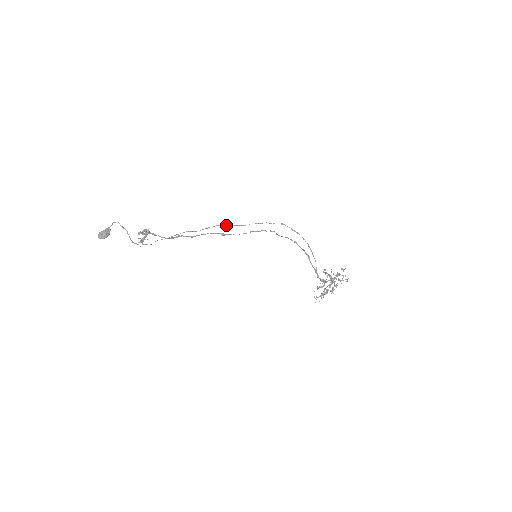
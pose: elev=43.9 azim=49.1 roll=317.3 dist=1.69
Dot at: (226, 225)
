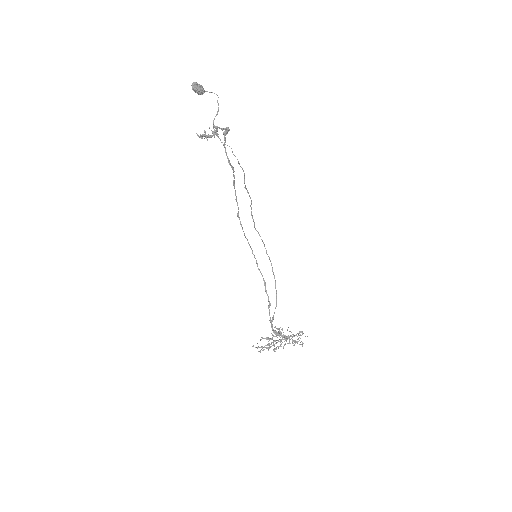
Dot at: (251, 209)
